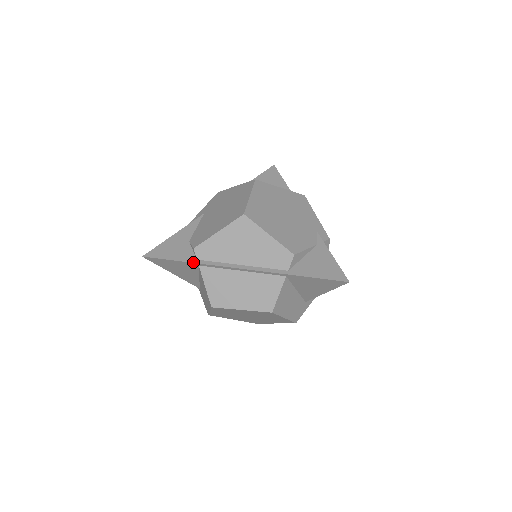
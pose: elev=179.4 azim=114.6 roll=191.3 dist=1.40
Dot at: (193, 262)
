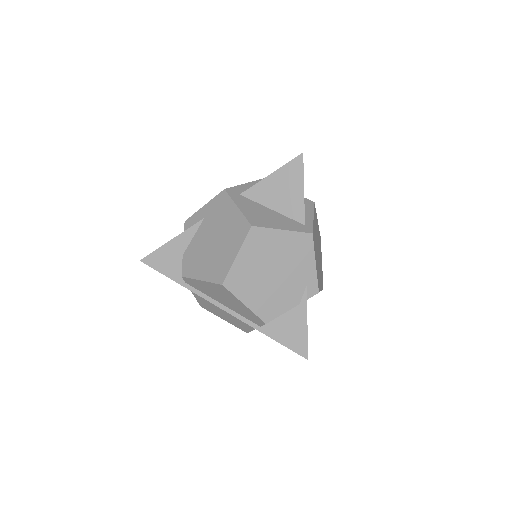
Dot at: (181, 285)
